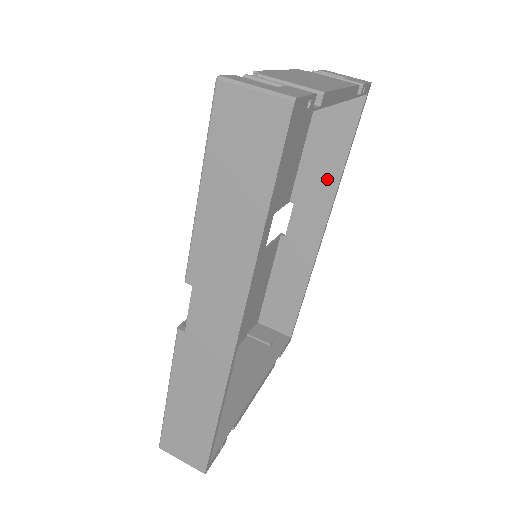
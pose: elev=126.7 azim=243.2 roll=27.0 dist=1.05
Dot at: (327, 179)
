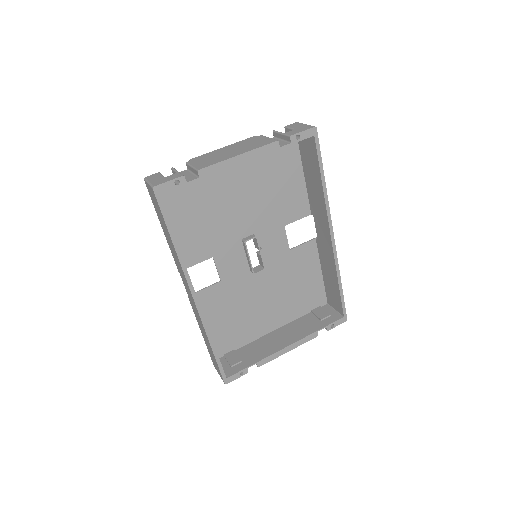
Dot at: (319, 197)
